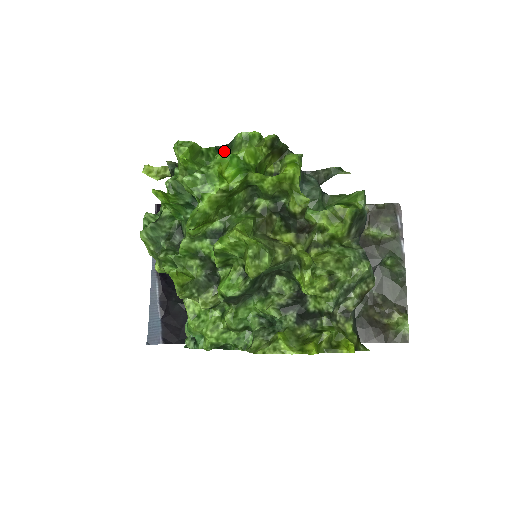
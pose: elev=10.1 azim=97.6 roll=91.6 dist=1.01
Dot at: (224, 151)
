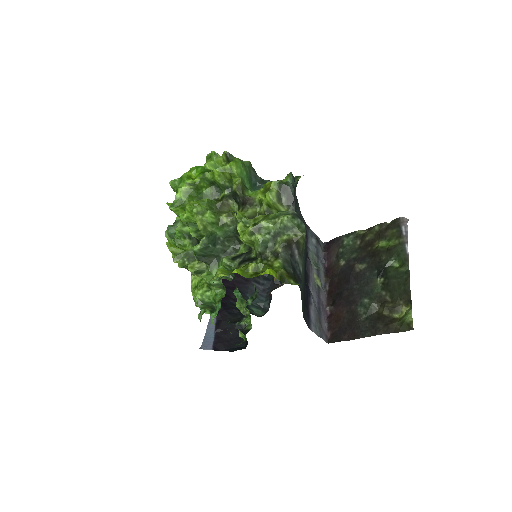
Dot at: occluded
